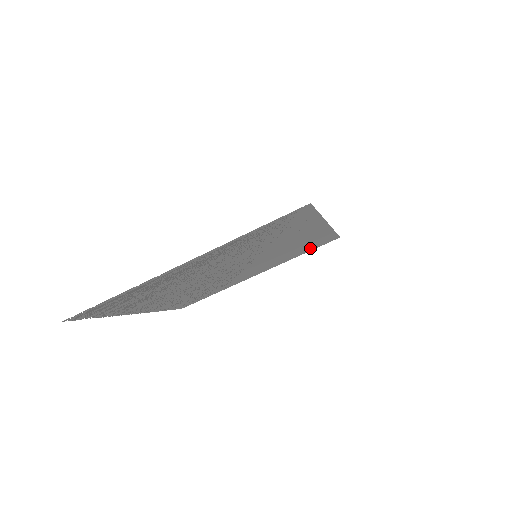
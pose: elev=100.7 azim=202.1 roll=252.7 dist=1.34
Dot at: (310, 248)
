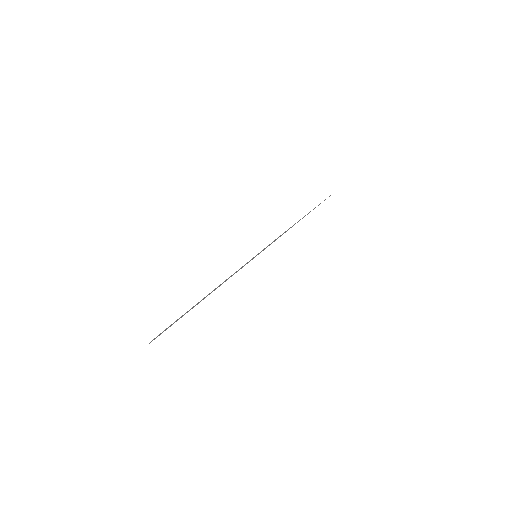
Dot at: occluded
